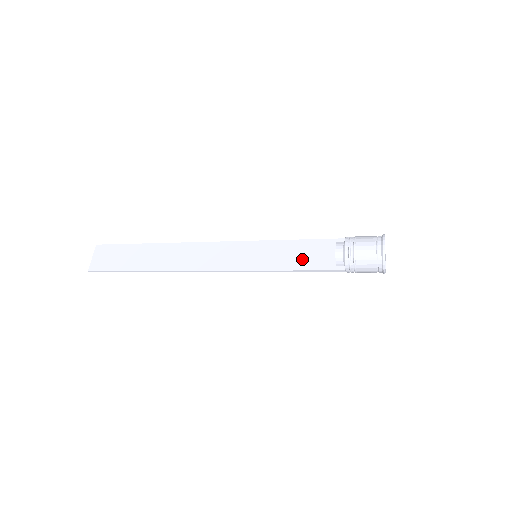
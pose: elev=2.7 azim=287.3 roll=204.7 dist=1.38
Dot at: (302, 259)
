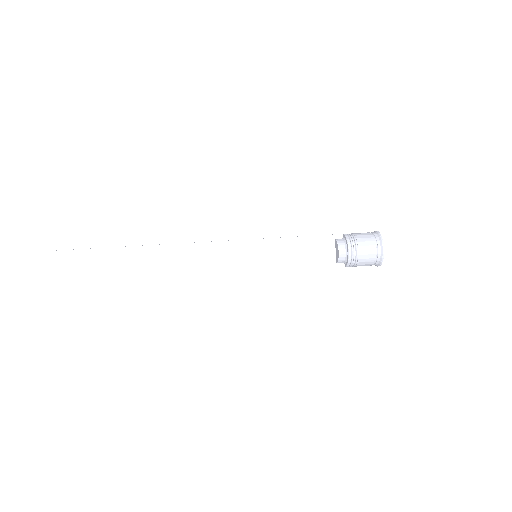
Dot at: (304, 258)
